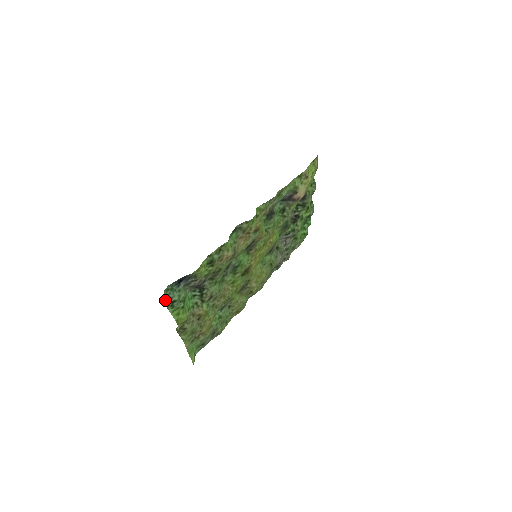
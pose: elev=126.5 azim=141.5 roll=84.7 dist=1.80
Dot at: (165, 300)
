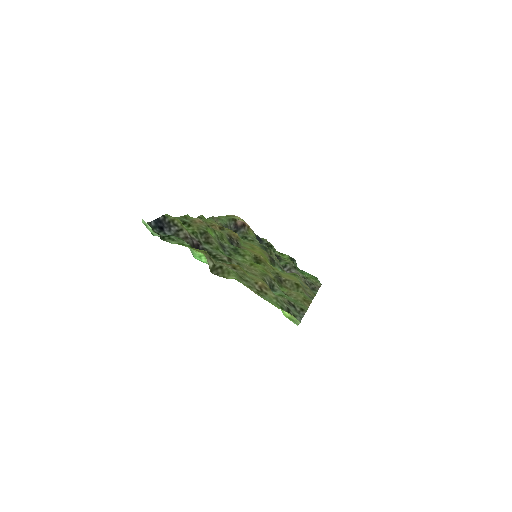
Dot at: (154, 232)
